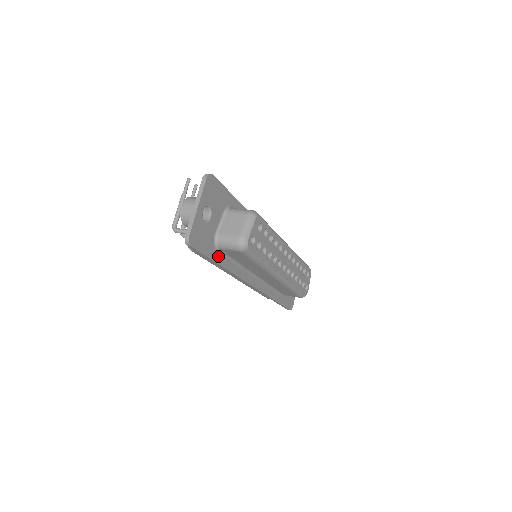
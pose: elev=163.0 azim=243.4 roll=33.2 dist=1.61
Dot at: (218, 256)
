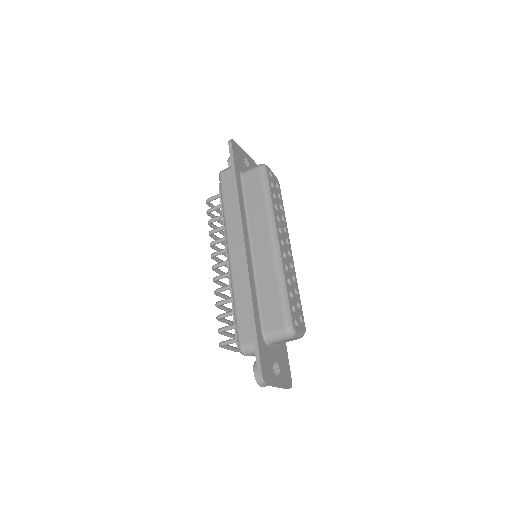
Dot at: (238, 177)
